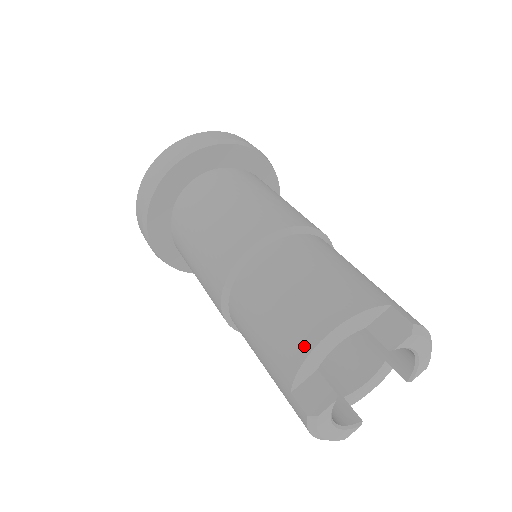
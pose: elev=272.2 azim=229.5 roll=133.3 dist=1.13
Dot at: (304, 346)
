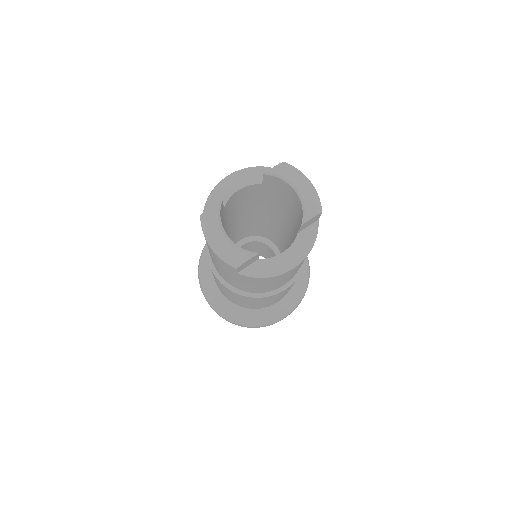
Dot at: (215, 190)
